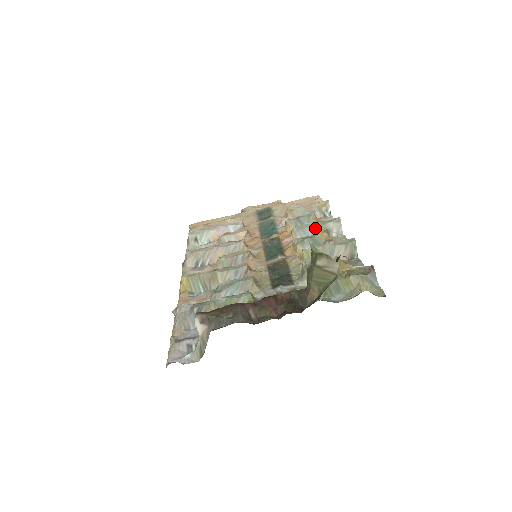
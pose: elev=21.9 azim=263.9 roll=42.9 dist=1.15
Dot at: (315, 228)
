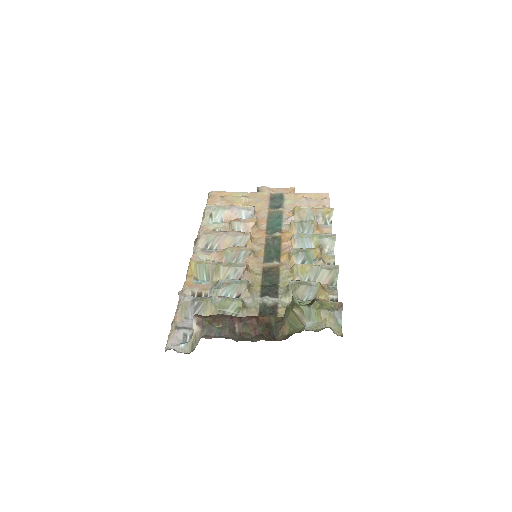
Dot at: (312, 240)
